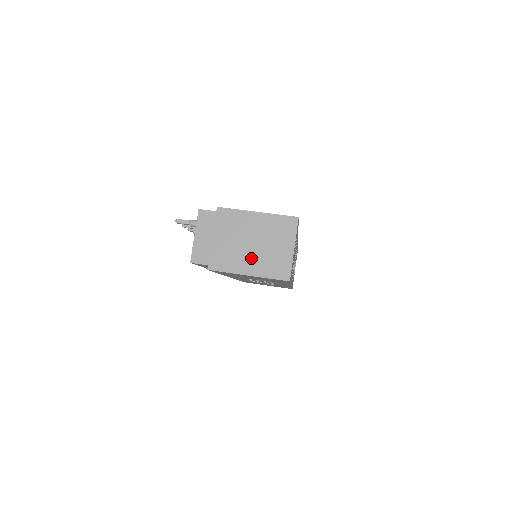
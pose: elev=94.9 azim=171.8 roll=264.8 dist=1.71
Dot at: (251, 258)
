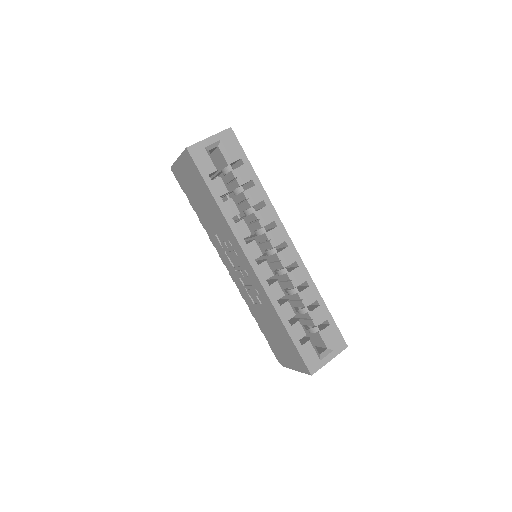
Dot at: occluded
